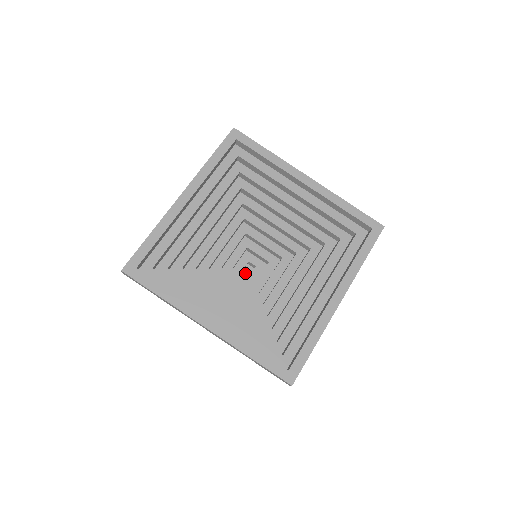
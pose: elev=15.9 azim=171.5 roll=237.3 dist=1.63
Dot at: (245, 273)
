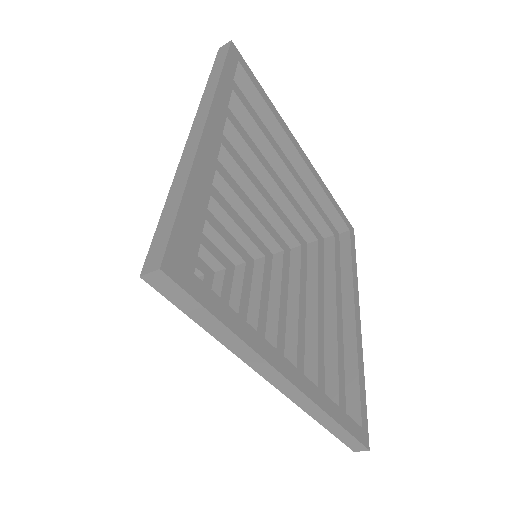
Dot at: occluded
